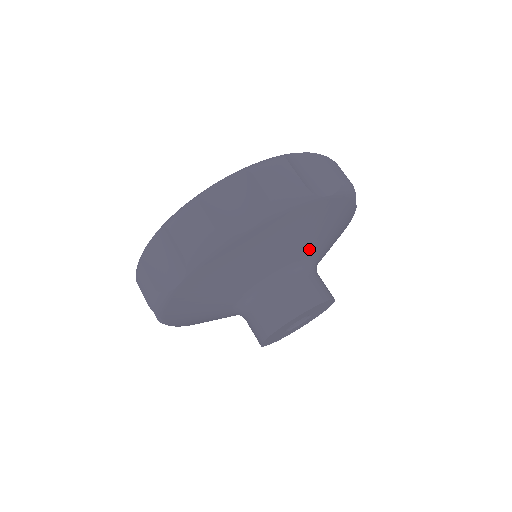
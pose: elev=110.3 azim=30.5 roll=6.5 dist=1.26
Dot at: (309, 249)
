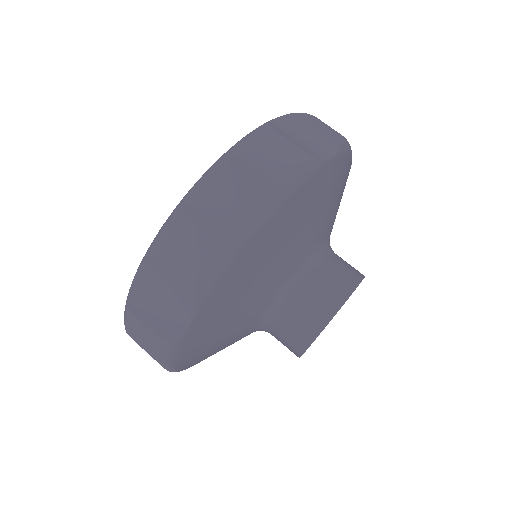
Dot at: (323, 228)
